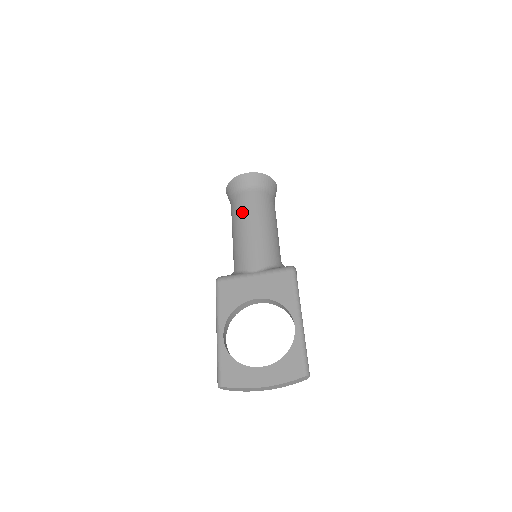
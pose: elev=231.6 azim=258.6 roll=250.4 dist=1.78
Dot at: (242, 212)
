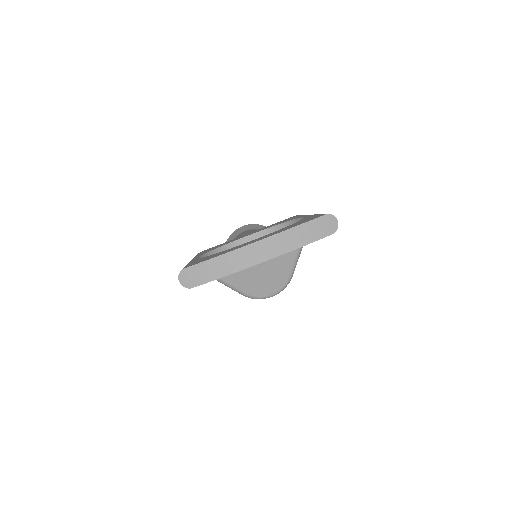
Dot at: (237, 237)
